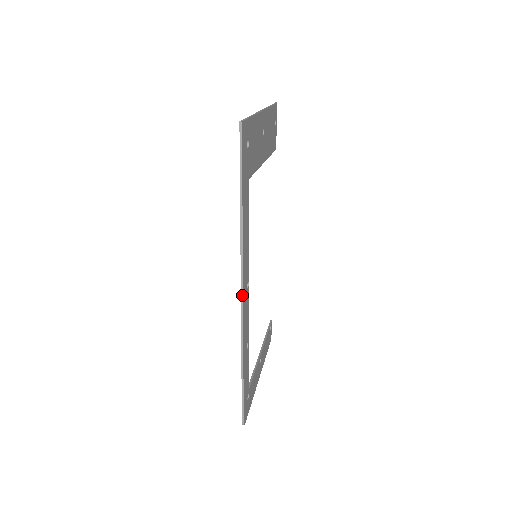
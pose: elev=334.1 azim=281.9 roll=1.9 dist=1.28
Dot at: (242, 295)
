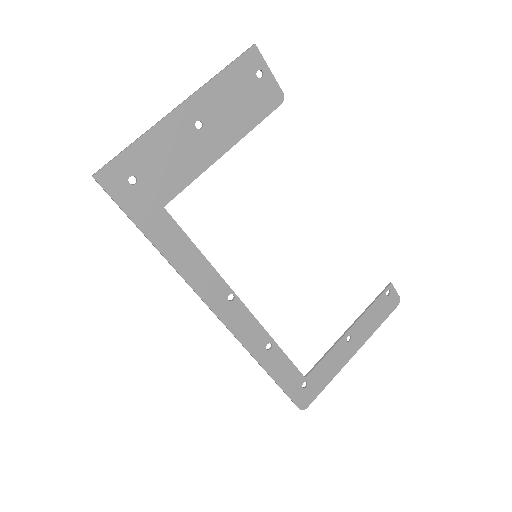
Dot at: (214, 313)
